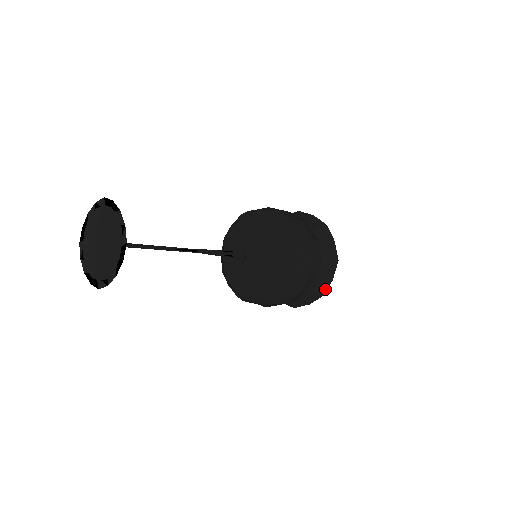
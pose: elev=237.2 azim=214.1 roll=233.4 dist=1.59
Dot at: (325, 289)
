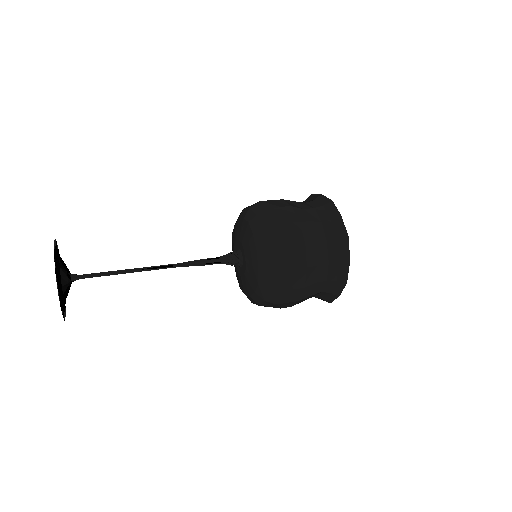
Dot at: (345, 275)
